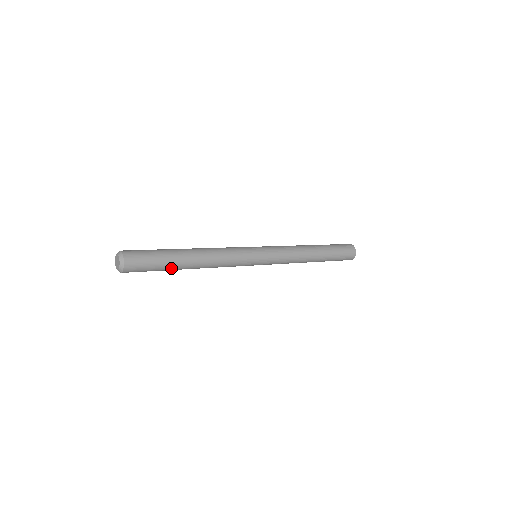
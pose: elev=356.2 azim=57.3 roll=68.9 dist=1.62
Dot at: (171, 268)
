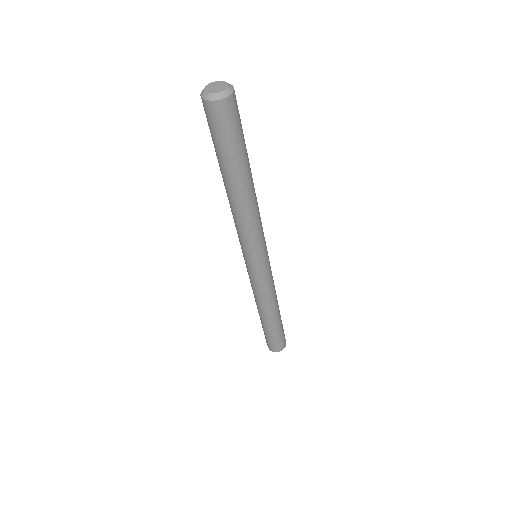
Dot at: (234, 165)
